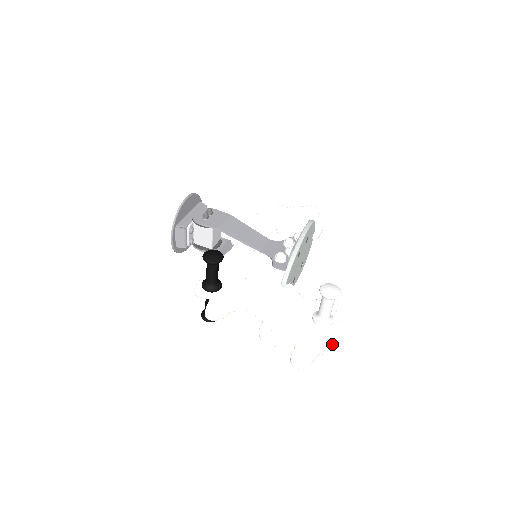
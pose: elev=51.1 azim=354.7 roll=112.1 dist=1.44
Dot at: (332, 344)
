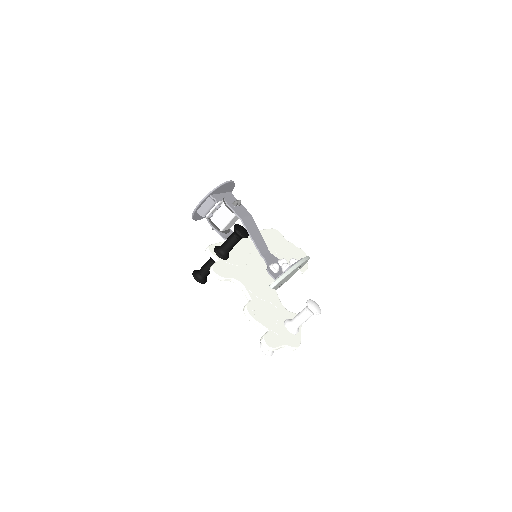
Dot at: (293, 346)
